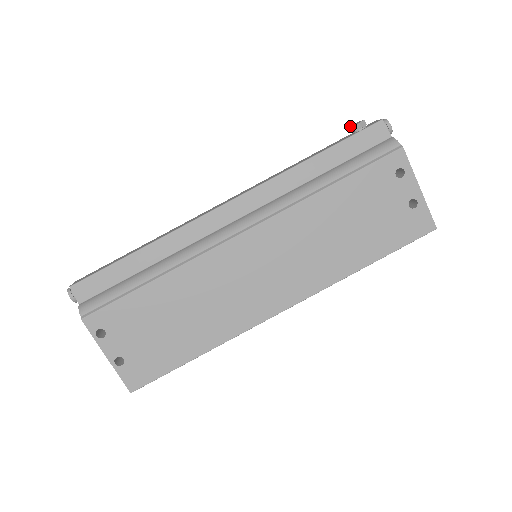
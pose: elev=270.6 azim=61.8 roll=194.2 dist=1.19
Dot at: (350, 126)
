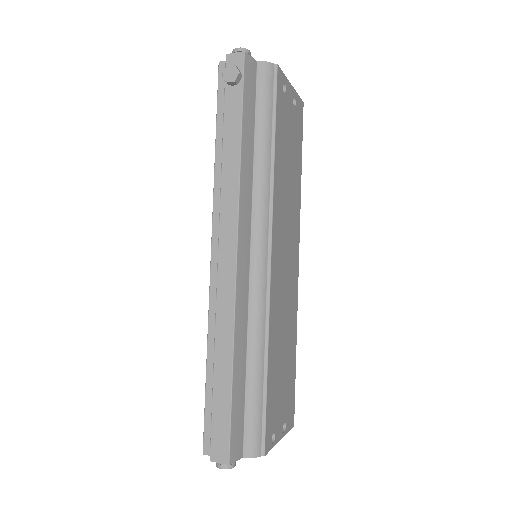
Dot at: (228, 81)
